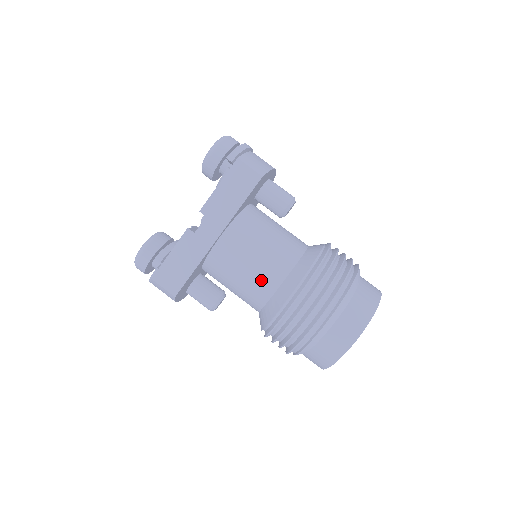
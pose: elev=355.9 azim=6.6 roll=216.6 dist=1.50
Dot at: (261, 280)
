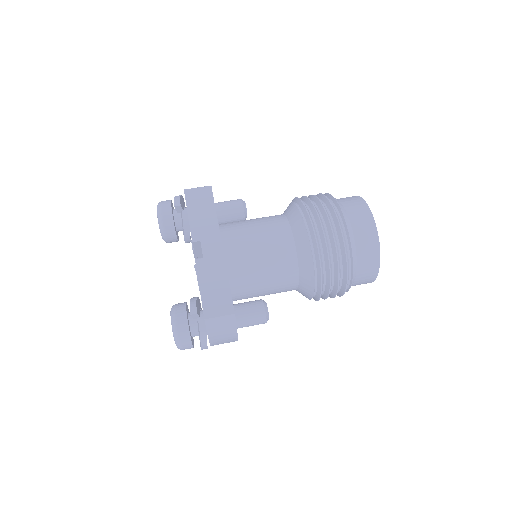
Dot at: (278, 247)
